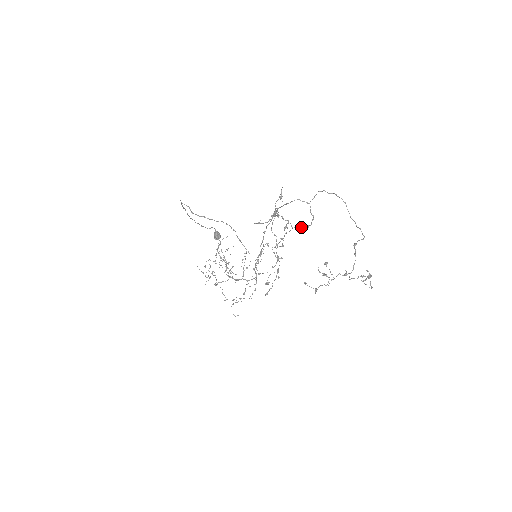
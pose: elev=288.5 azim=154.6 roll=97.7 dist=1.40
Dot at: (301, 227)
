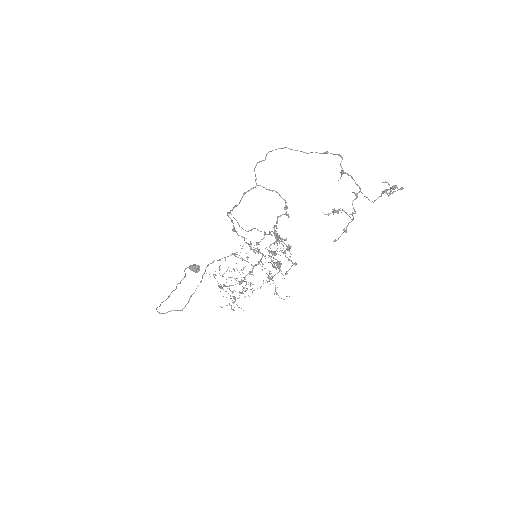
Dot at: occluded
